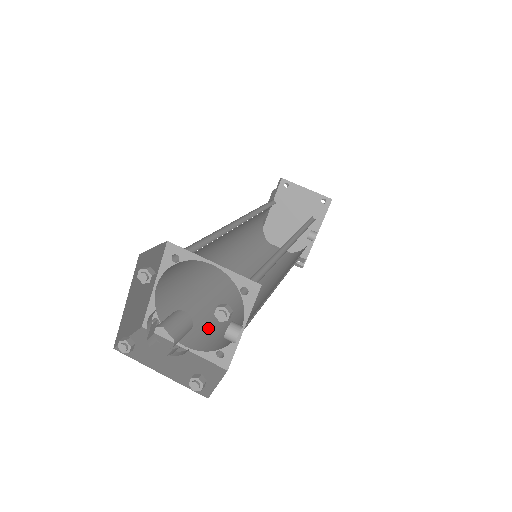
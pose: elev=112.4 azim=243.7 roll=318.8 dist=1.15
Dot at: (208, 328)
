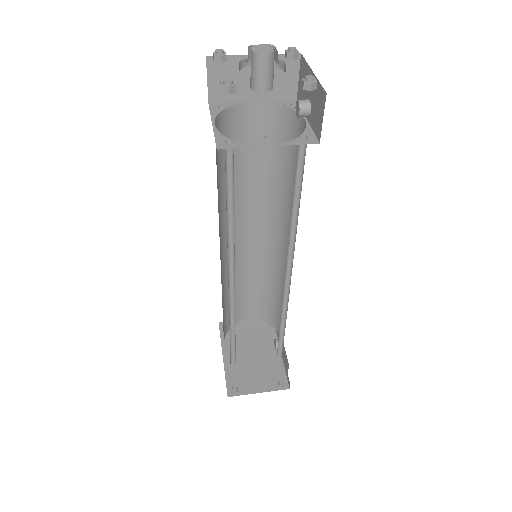
Dot at: occluded
